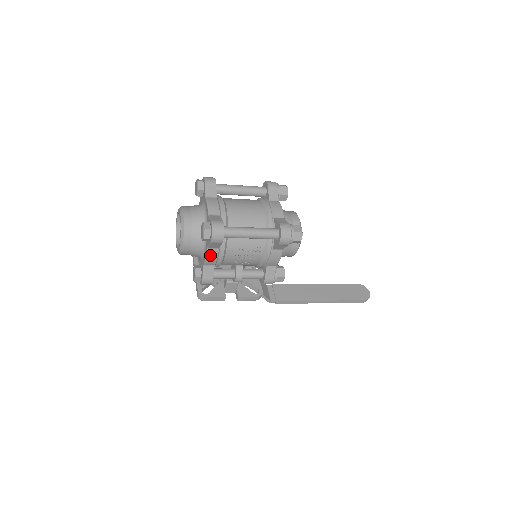
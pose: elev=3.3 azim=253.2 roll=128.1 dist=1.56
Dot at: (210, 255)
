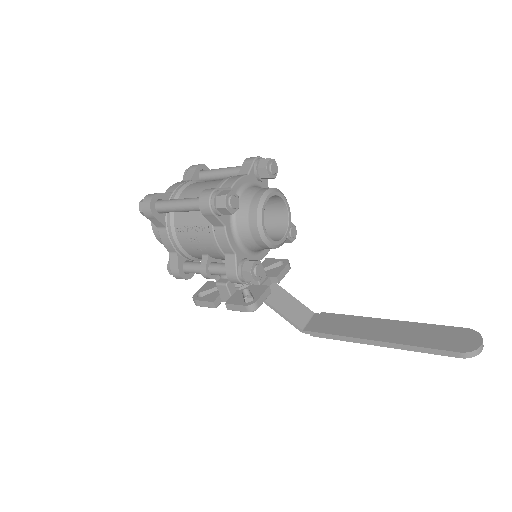
Dot at: (163, 237)
